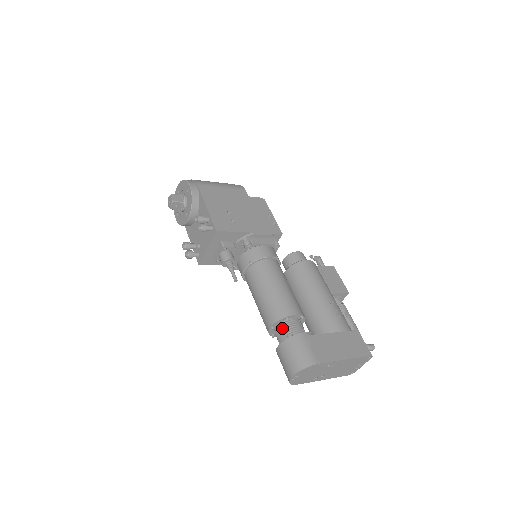
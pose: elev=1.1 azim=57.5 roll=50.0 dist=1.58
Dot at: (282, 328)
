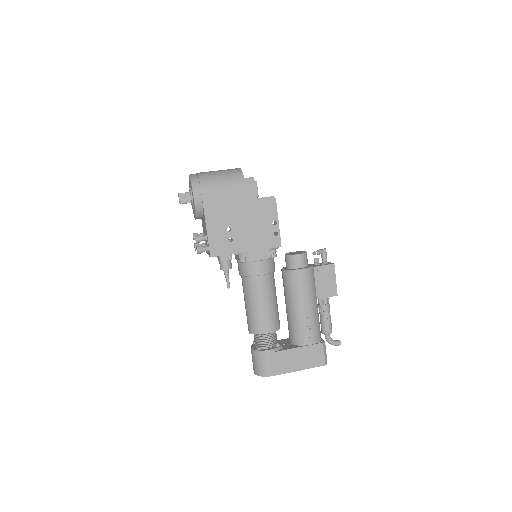
Dot at: (257, 336)
